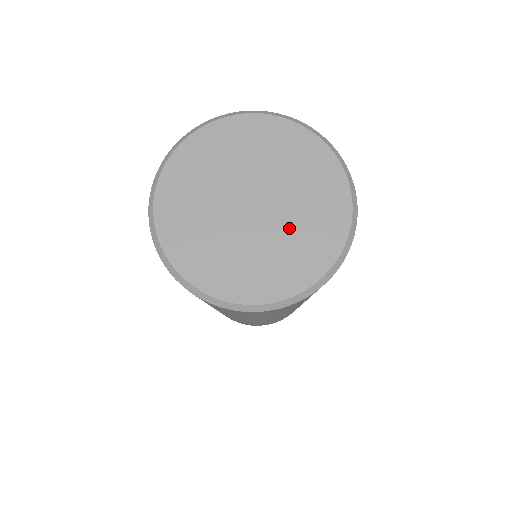
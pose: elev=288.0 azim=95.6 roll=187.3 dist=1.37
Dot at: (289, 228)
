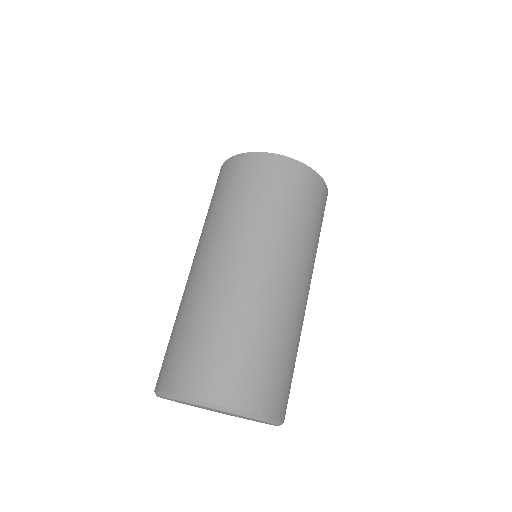
Dot at: occluded
